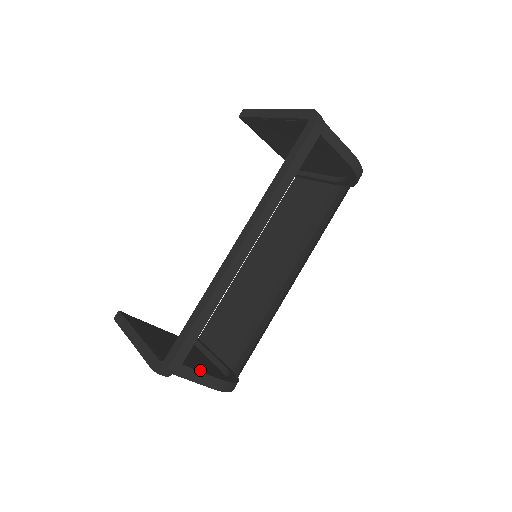
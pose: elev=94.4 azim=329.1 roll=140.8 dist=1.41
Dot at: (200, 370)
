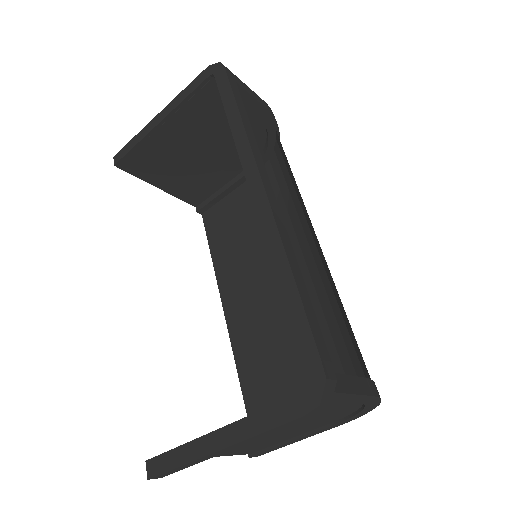
Dot at: occluded
